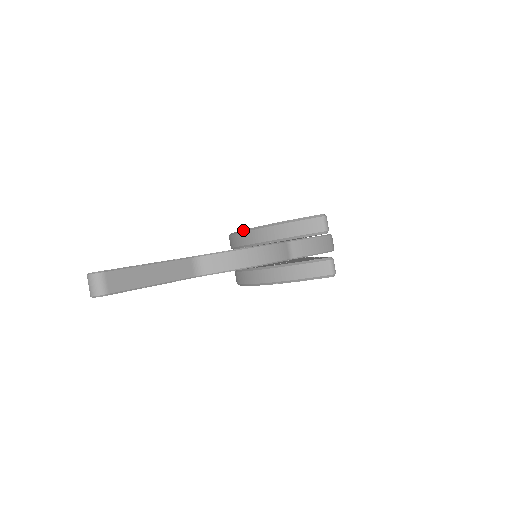
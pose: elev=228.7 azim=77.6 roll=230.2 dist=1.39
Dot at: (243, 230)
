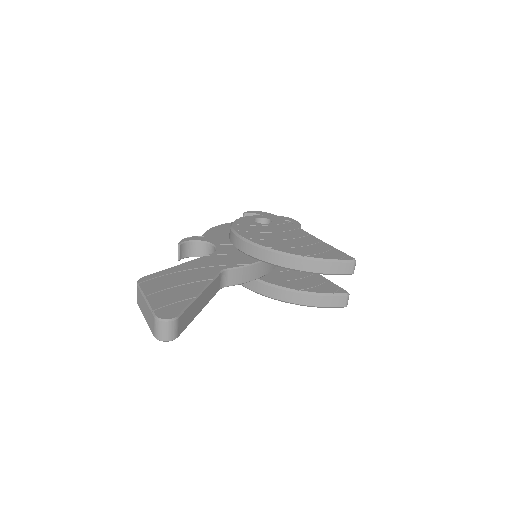
Dot at: (270, 249)
